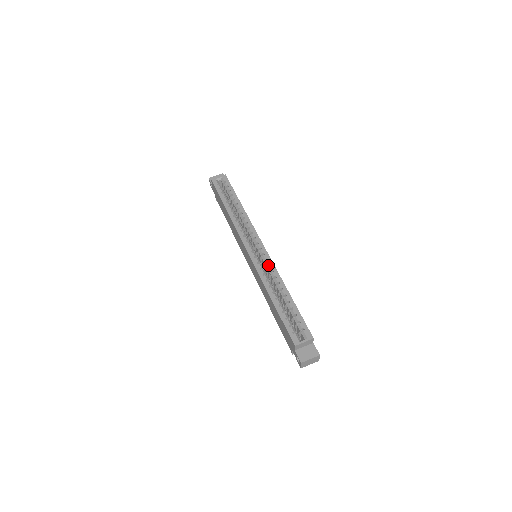
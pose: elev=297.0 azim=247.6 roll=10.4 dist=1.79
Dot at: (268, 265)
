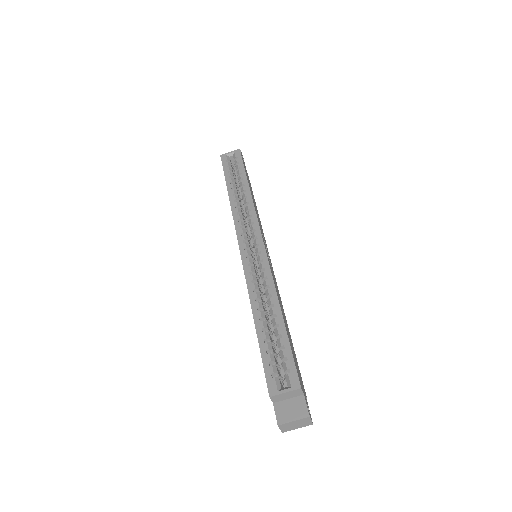
Dot at: (263, 269)
